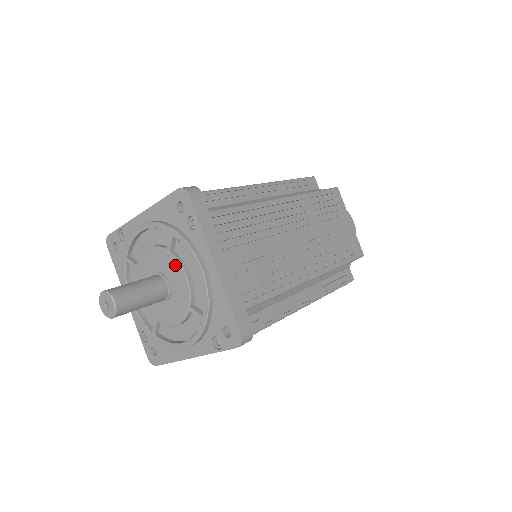
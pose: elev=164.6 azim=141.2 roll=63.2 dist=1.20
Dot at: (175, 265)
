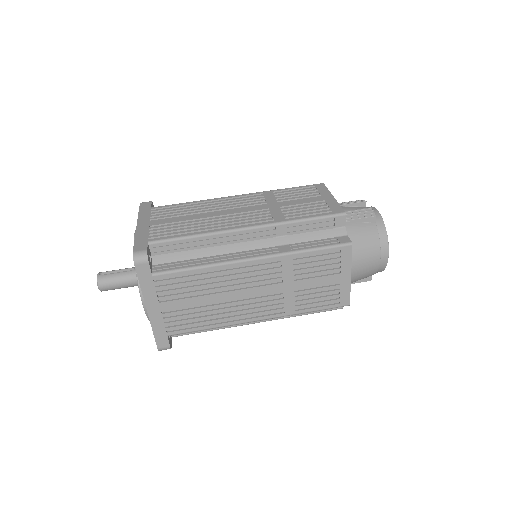
Dot at: occluded
